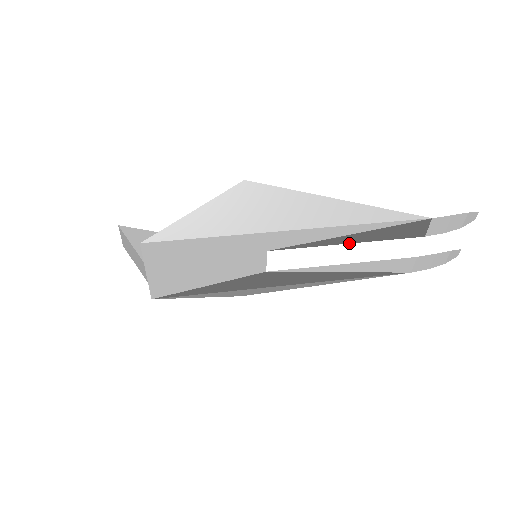
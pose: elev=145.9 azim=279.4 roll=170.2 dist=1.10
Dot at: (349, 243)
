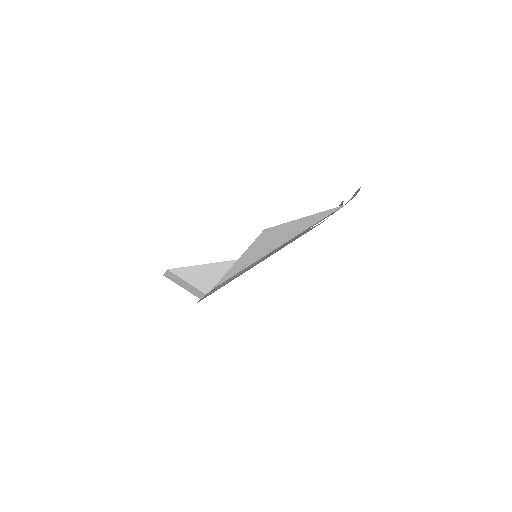
Dot at: occluded
